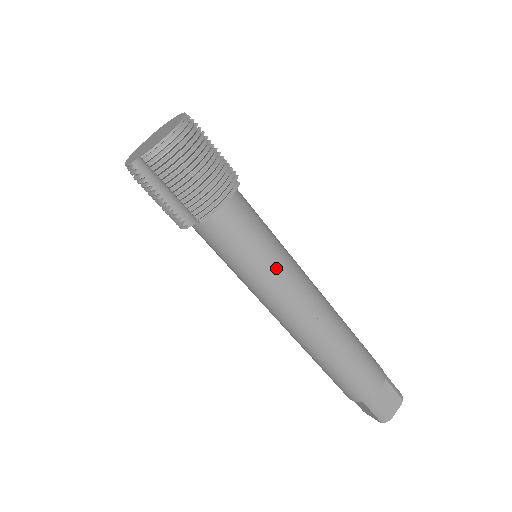
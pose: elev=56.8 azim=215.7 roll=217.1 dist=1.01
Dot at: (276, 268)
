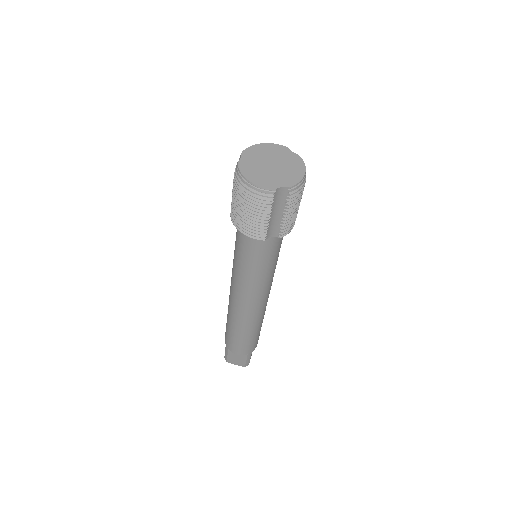
Dot at: occluded
